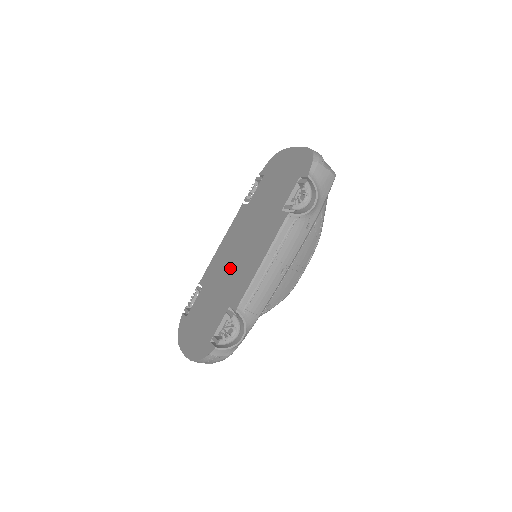
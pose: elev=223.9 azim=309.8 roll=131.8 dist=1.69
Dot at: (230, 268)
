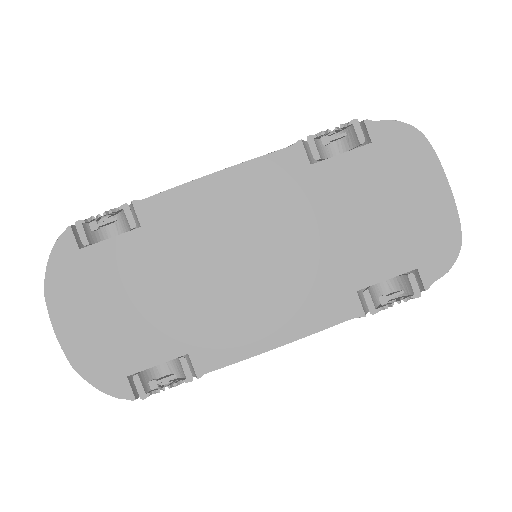
Dot at: (218, 272)
